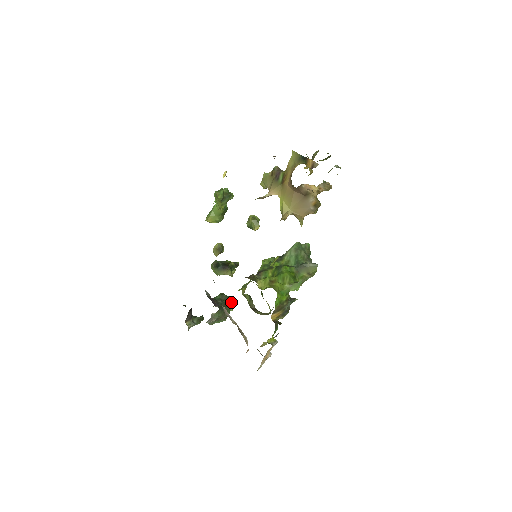
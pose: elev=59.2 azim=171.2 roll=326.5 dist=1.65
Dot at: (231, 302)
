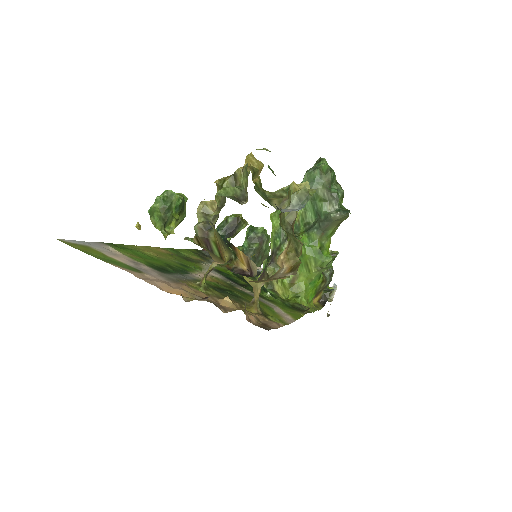
Dot at: (264, 236)
